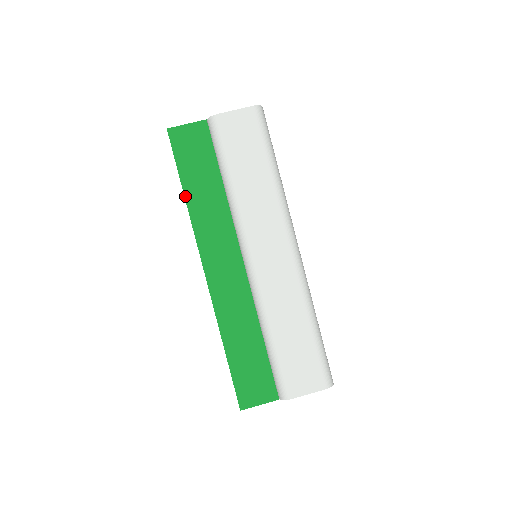
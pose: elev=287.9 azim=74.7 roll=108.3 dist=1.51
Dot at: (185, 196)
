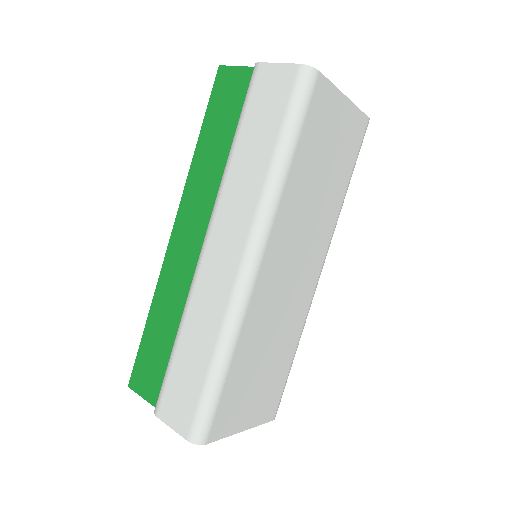
Dot at: (197, 146)
